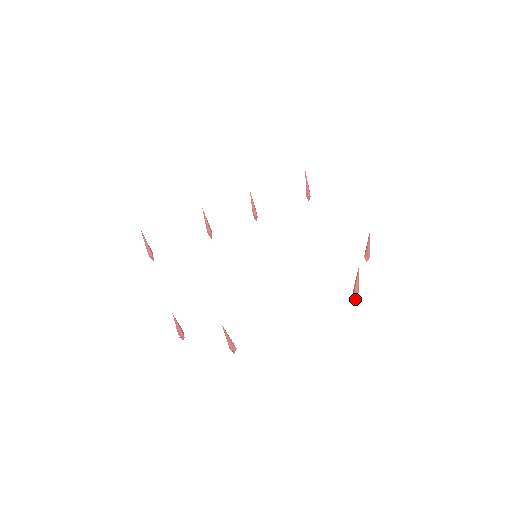
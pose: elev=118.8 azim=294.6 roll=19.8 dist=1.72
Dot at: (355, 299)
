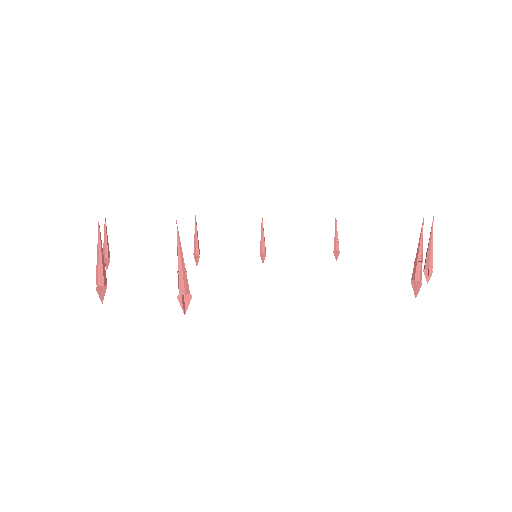
Dot at: (415, 297)
